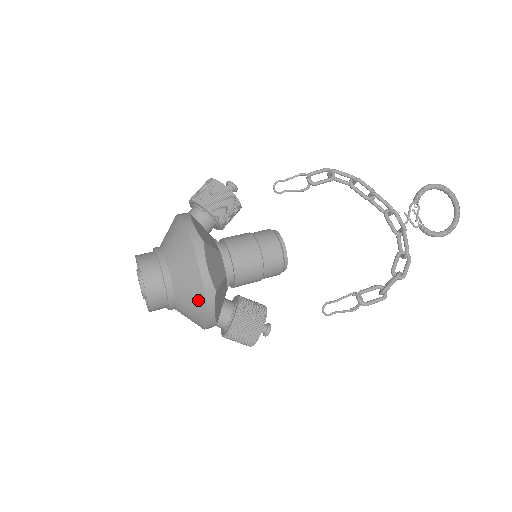
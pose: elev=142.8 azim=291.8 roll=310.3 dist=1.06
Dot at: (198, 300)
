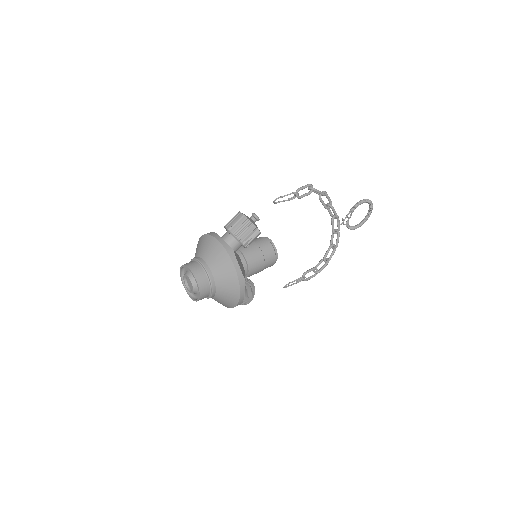
Dot at: (230, 304)
